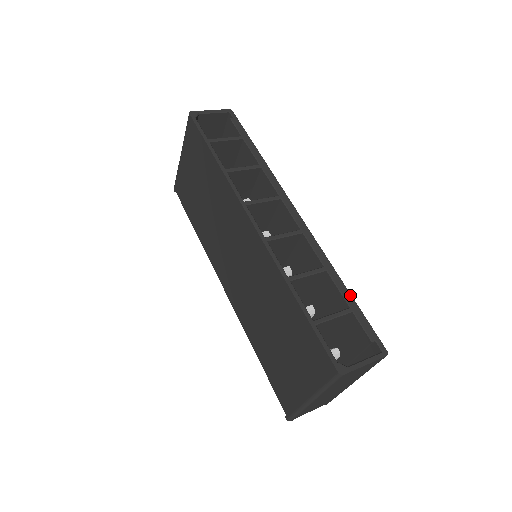
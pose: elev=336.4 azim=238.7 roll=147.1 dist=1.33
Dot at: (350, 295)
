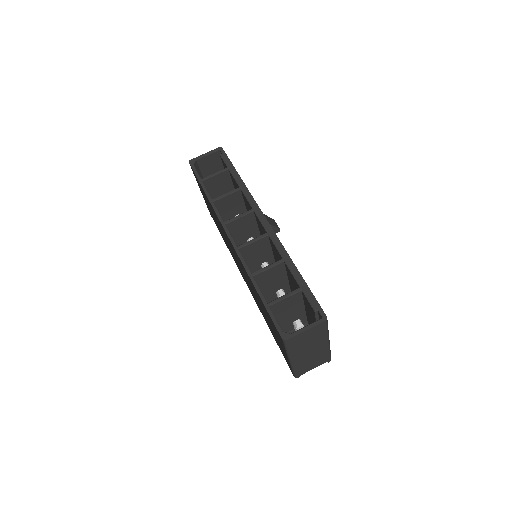
Dot at: (301, 277)
